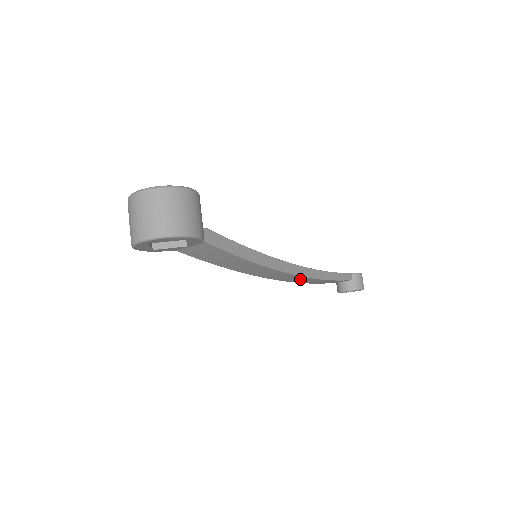
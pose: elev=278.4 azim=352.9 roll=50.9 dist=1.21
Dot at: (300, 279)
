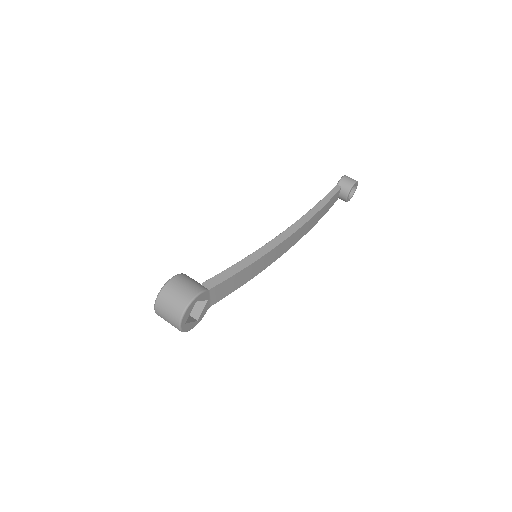
Dot at: (300, 232)
